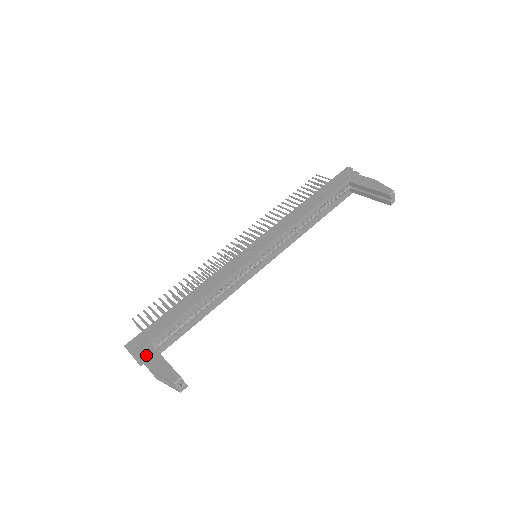
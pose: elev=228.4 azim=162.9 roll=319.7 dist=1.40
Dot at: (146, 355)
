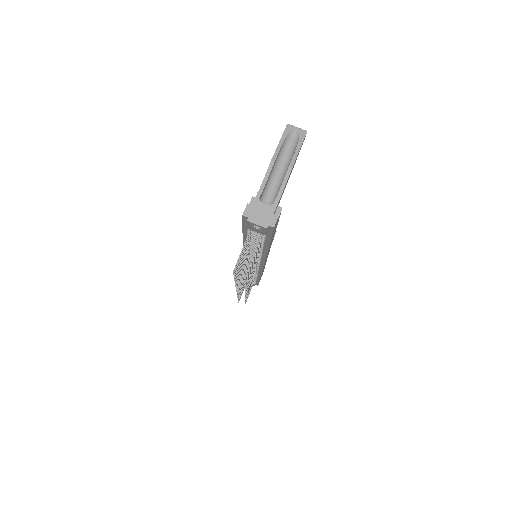
Dot at: (261, 186)
